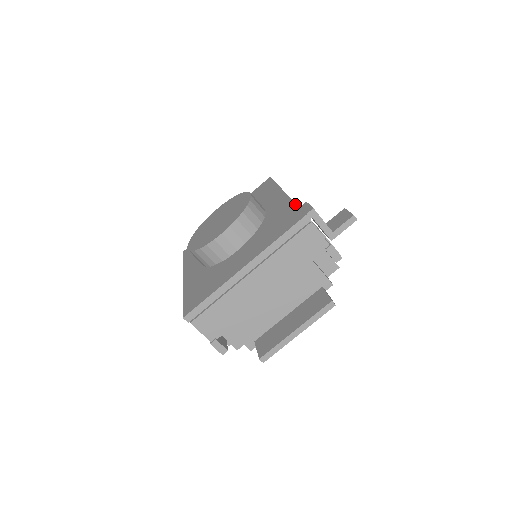
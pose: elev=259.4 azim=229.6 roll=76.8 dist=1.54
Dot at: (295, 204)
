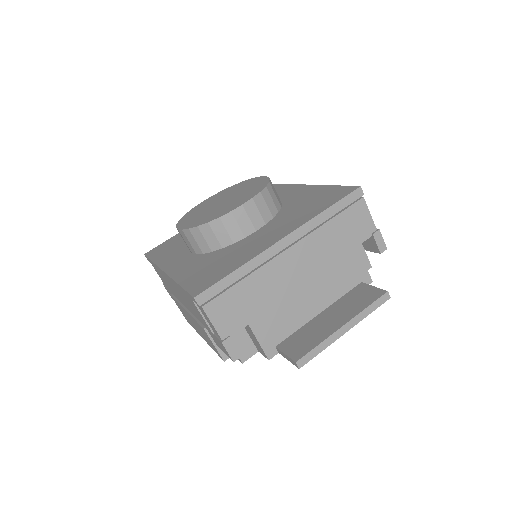
Dot at: (330, 185)
